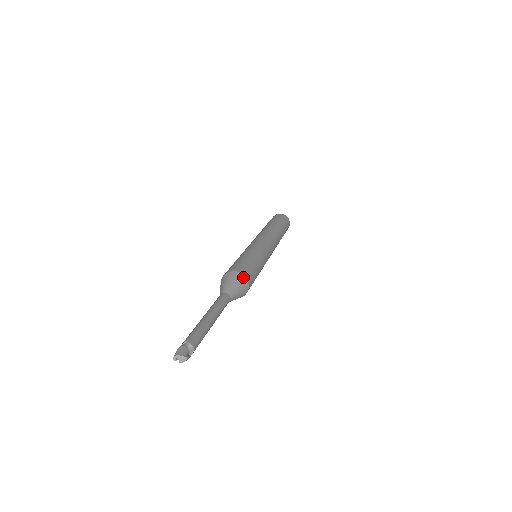
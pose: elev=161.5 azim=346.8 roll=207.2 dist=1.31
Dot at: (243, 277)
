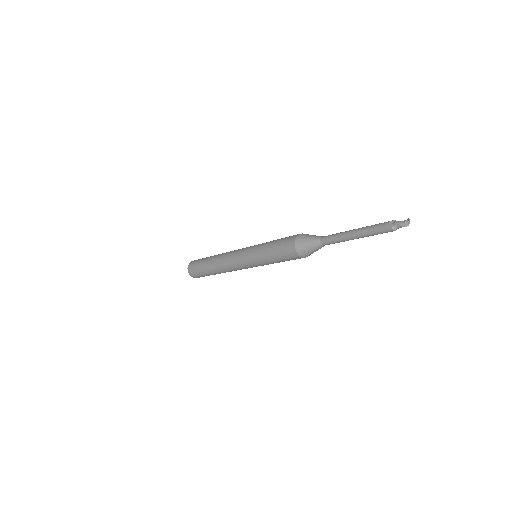
Dot at: (305, 234)
